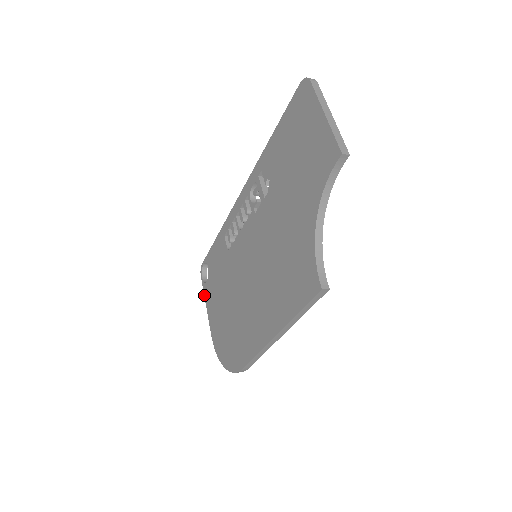
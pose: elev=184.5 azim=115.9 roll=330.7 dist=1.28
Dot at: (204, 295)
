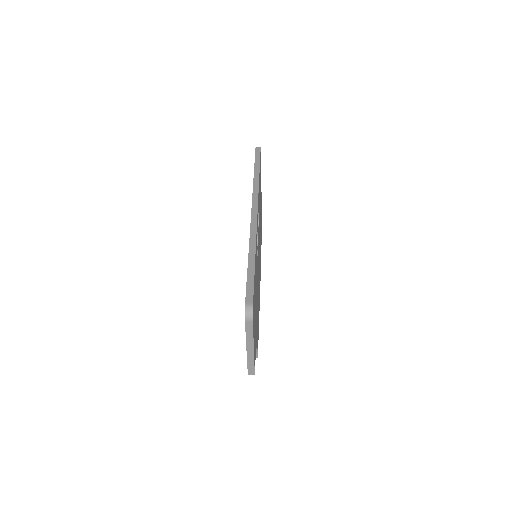
Dot at: occluded
